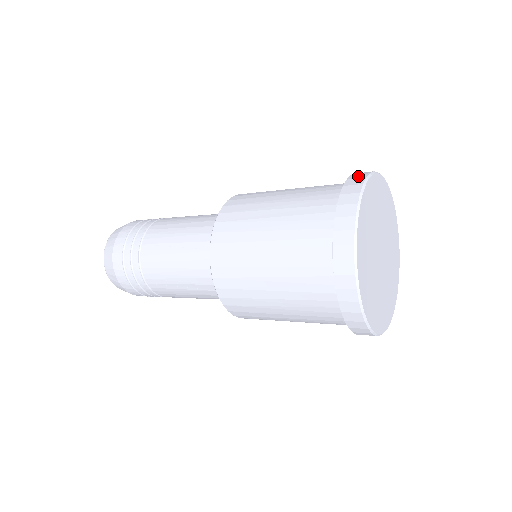
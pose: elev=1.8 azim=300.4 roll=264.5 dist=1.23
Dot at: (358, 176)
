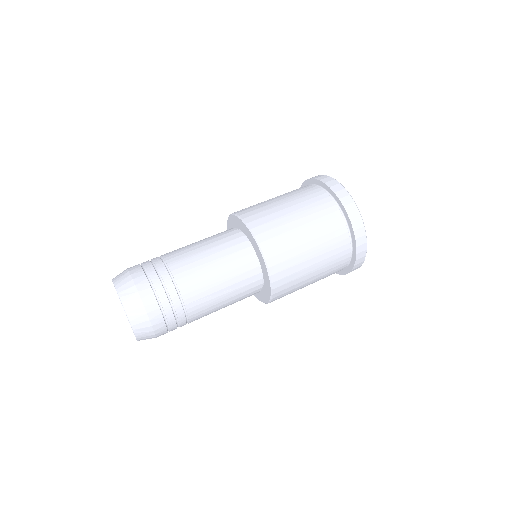
Dot at: (347, 200)
